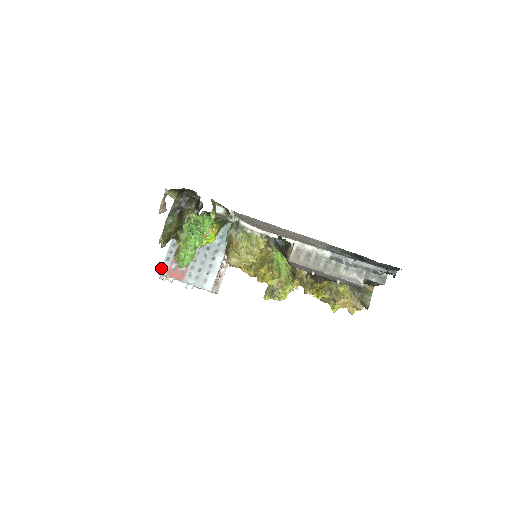
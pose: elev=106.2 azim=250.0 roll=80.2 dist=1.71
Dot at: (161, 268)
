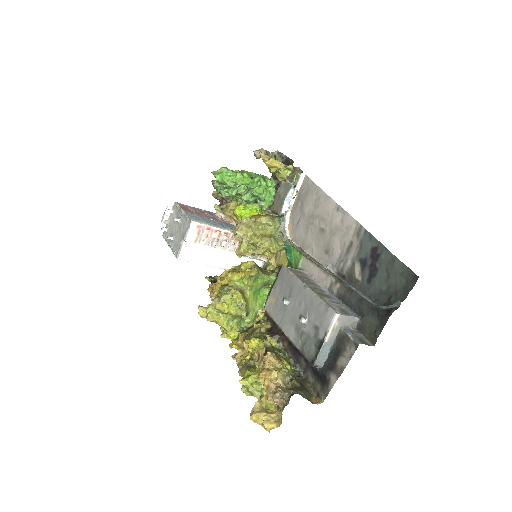
Dot at: occluded
